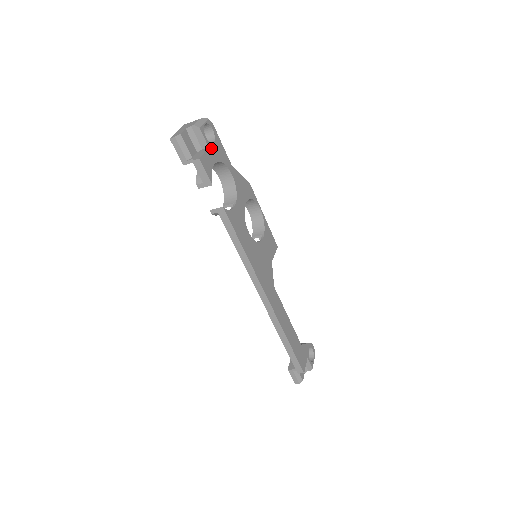
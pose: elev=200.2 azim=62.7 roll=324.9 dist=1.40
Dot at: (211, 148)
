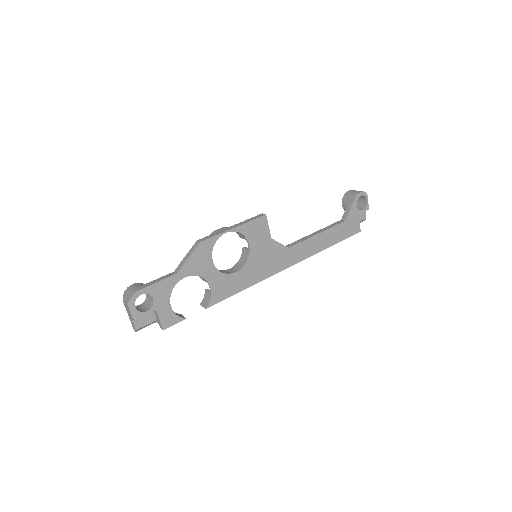
Dot at: (157, 306)
